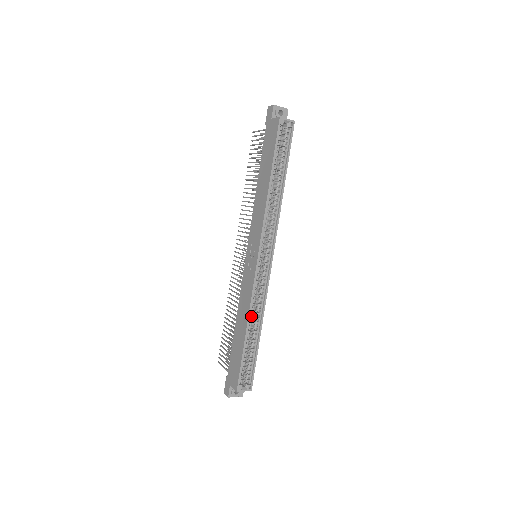
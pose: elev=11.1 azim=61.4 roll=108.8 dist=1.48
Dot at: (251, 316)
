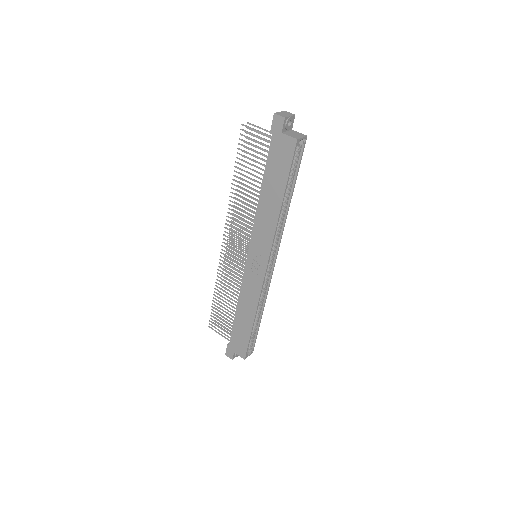
Dot at: (257, 308)
